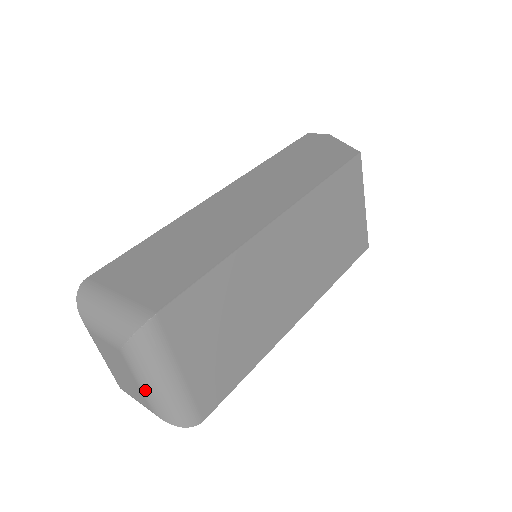
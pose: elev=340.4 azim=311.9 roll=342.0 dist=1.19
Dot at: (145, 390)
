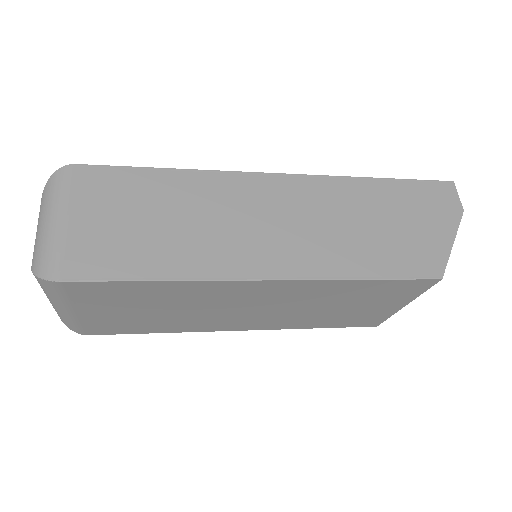
Dot at: occluded
